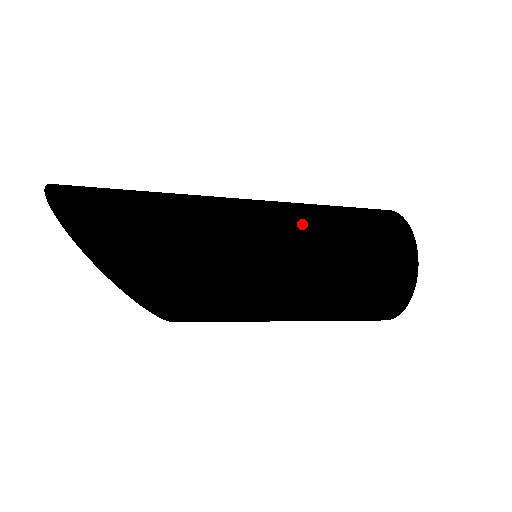
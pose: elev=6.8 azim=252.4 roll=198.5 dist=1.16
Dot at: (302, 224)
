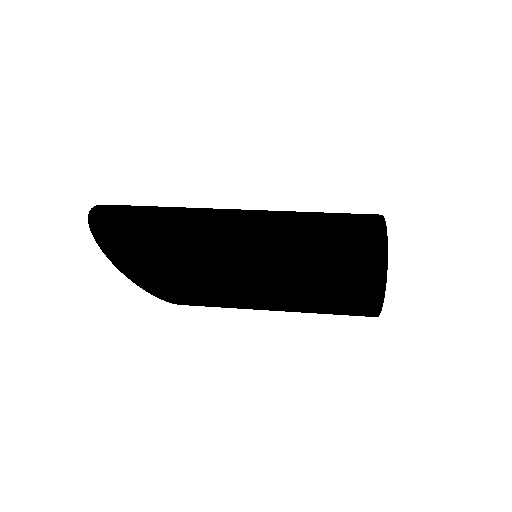
Dot at: (274, 278)
